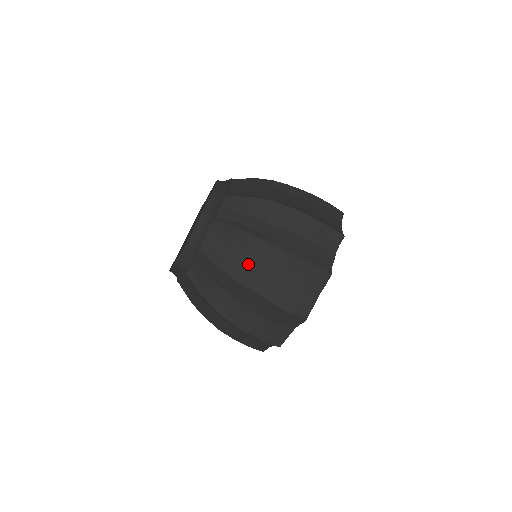
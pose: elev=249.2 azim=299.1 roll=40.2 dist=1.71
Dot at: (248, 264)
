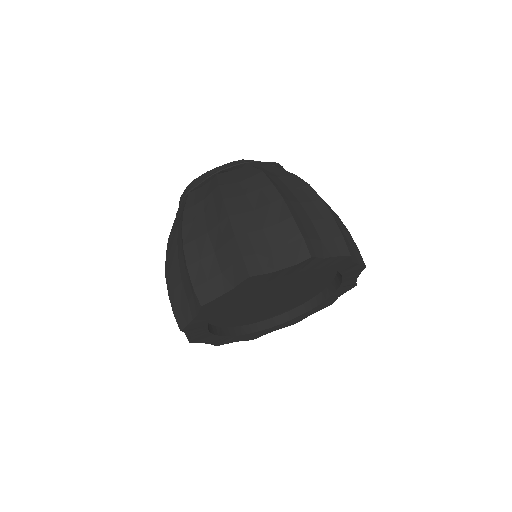
Dot at: (245, 198)
